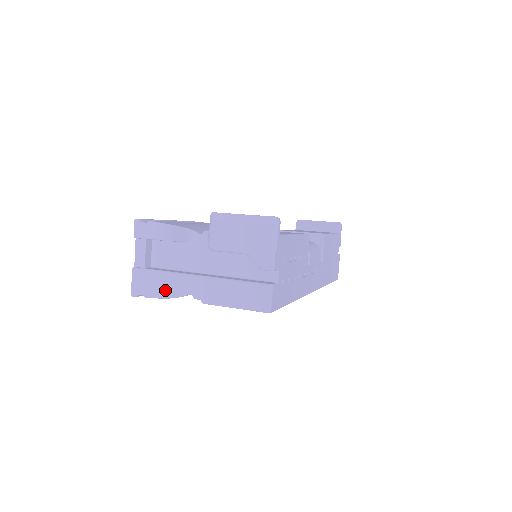
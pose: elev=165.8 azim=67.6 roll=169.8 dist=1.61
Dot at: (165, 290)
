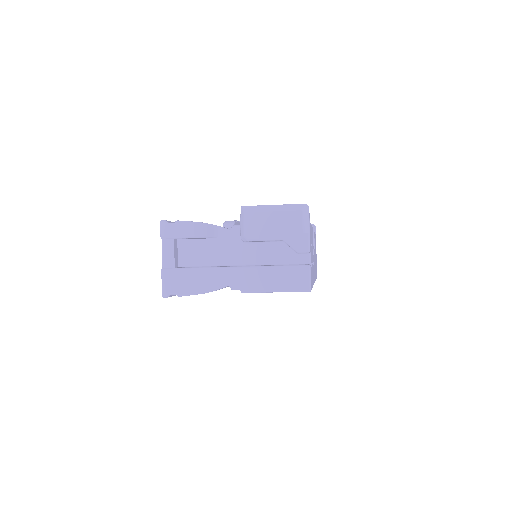
Dot at: (200, 286)
